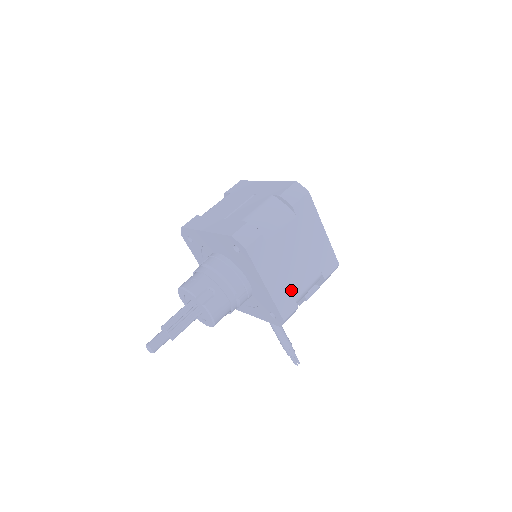
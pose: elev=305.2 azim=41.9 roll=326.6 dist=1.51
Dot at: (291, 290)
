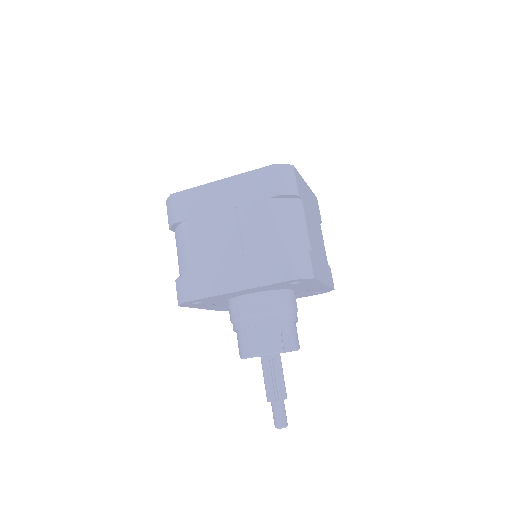
Dot at: (325, 262)
